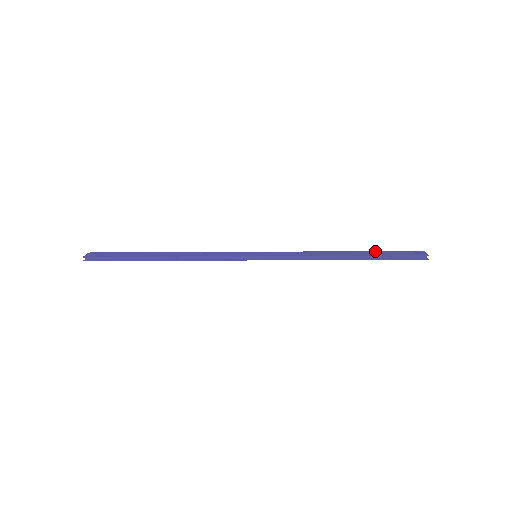
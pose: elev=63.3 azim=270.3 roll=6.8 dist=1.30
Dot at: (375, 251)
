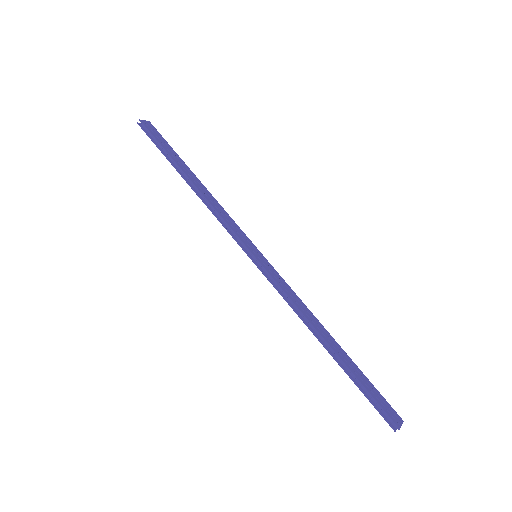
Dot at: occluded
